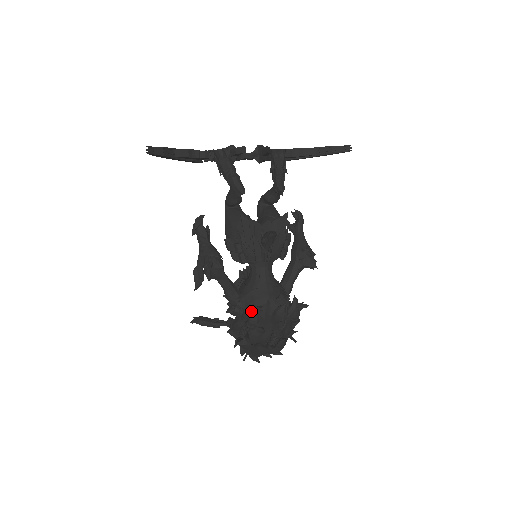
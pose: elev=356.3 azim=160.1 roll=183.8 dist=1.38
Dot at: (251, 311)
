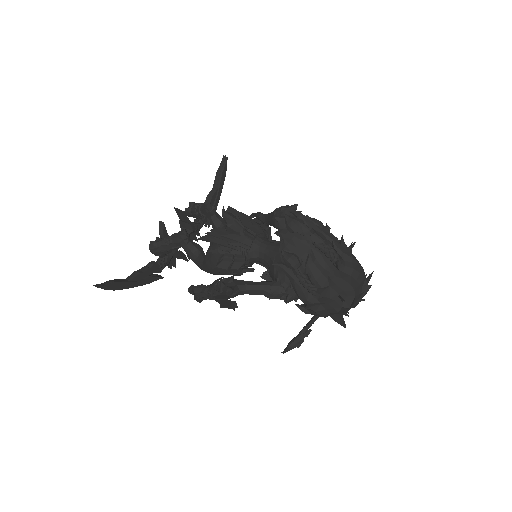
Dot at: occluded
